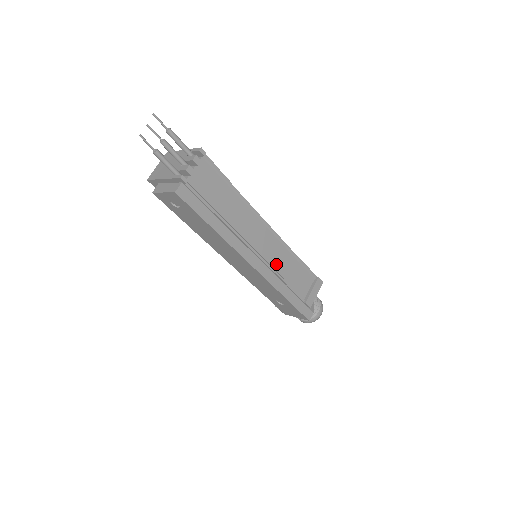
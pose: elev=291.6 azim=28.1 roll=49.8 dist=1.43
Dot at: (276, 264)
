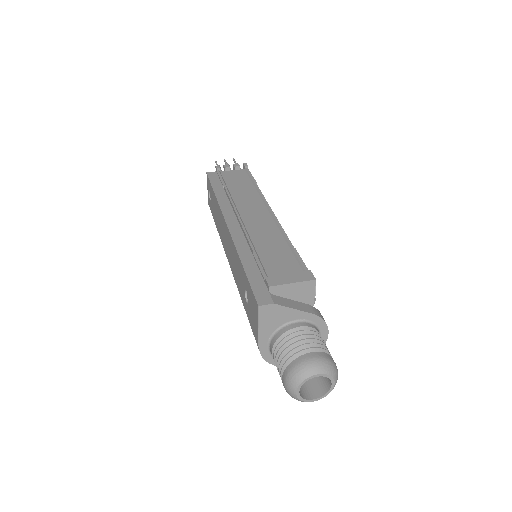
Dot at: (256, 236)
